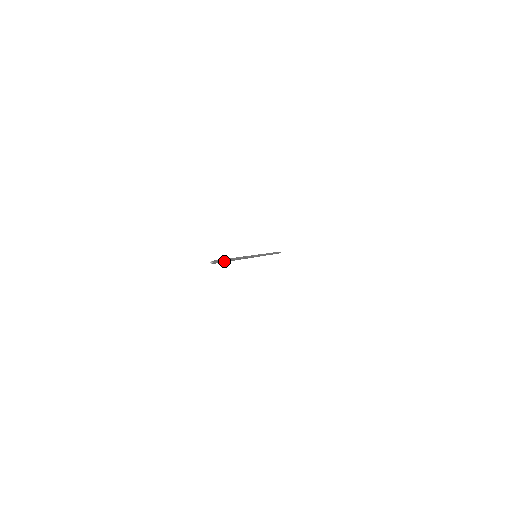
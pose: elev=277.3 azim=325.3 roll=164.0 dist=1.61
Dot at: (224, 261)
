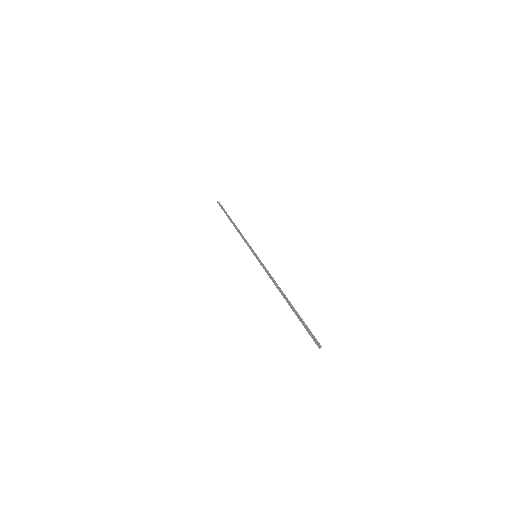
Dot at: (304, 324)
